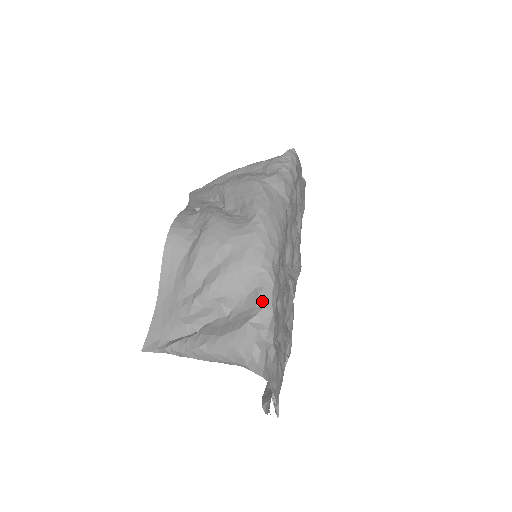
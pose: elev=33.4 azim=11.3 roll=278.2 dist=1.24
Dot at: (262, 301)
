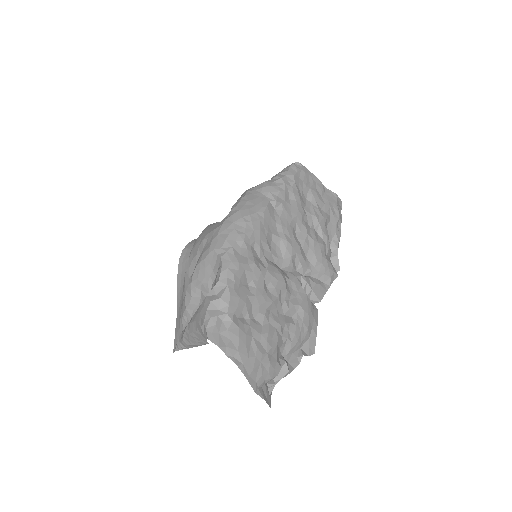
Dot at: (219, 276)
